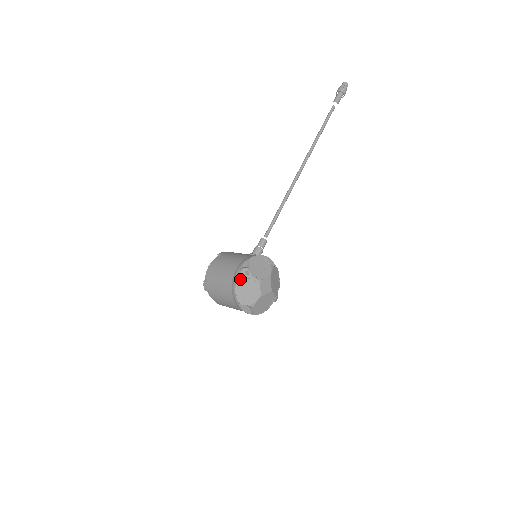
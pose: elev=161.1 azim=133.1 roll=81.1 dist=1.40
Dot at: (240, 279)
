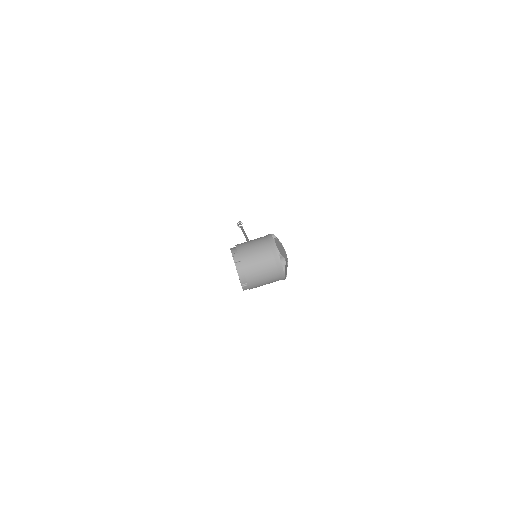
Dot at: occluded
